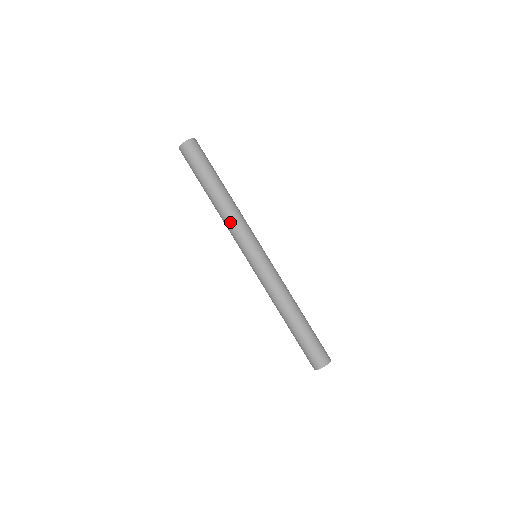
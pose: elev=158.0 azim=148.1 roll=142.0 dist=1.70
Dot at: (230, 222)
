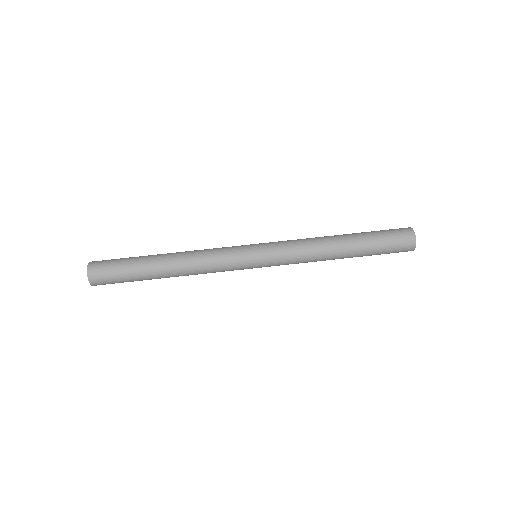
Dot at: (203, 253)
